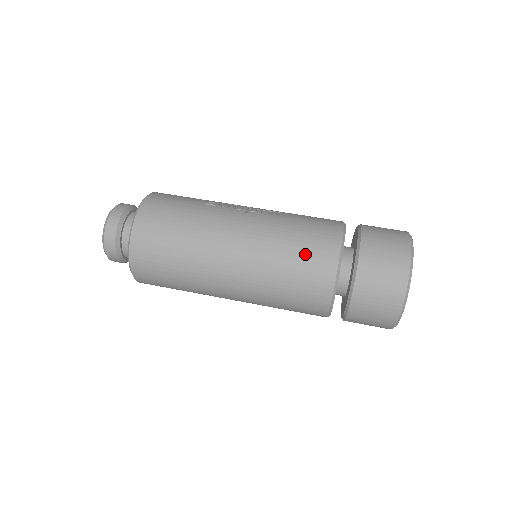
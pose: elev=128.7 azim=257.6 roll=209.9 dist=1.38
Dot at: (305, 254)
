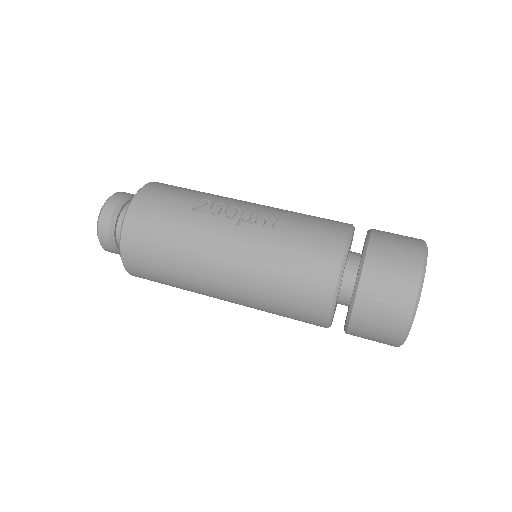
Dot at: (298, 283)
